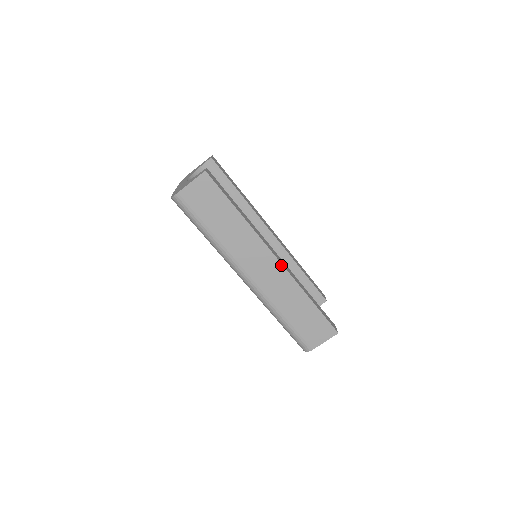
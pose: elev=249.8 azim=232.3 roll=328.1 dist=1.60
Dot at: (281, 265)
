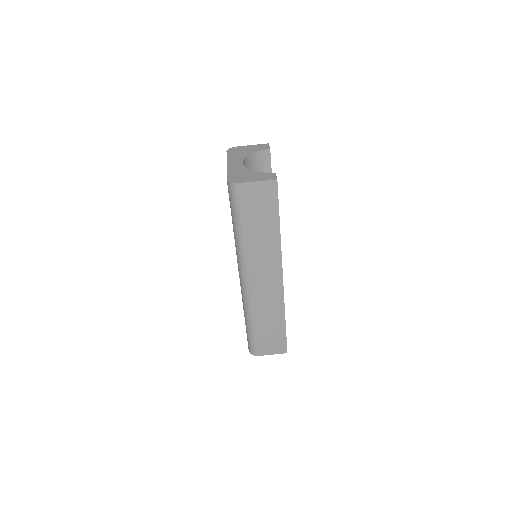
Dot at: (282, 285)
